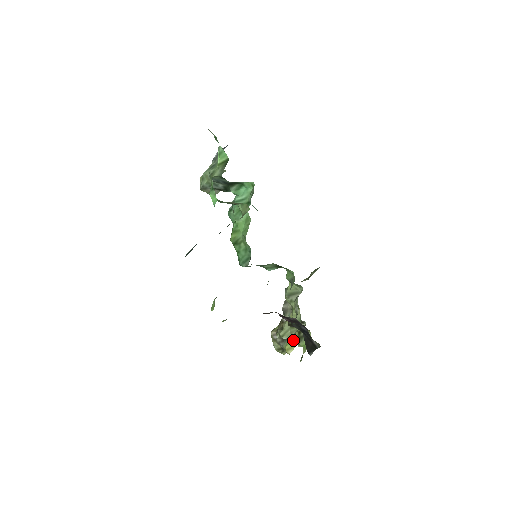
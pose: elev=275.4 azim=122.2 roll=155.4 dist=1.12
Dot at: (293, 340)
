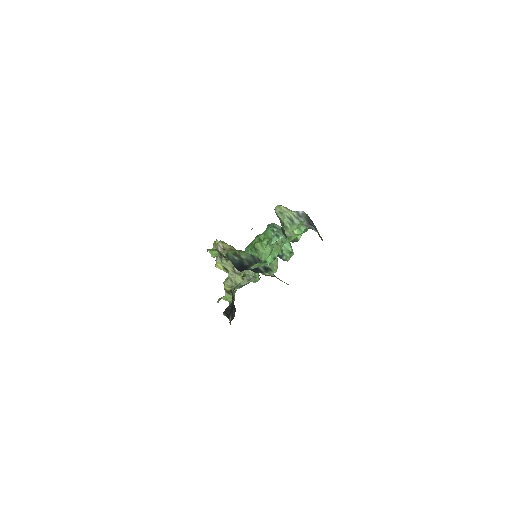
Dot at: (225, 287)
